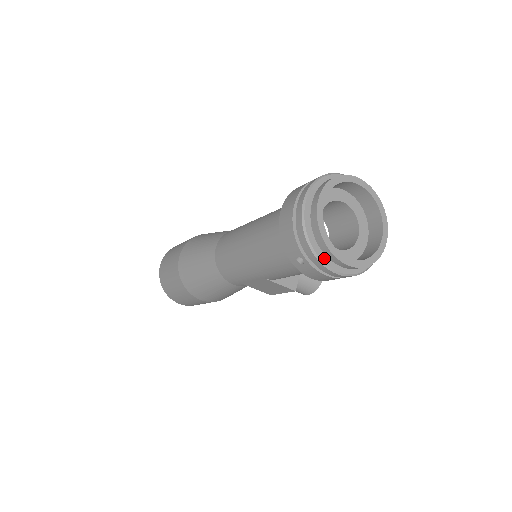
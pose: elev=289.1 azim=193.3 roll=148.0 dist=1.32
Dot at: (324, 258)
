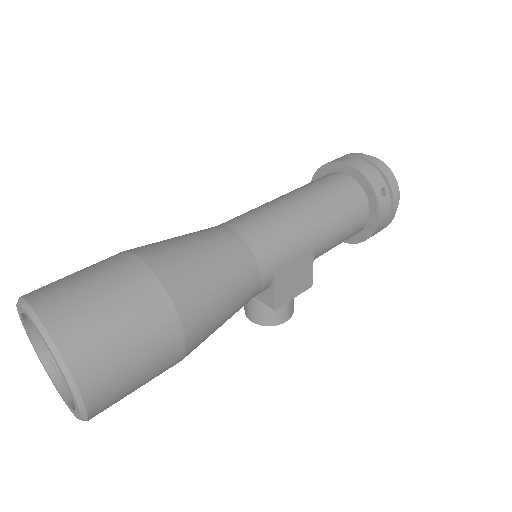
Dot at: (394, 191)
